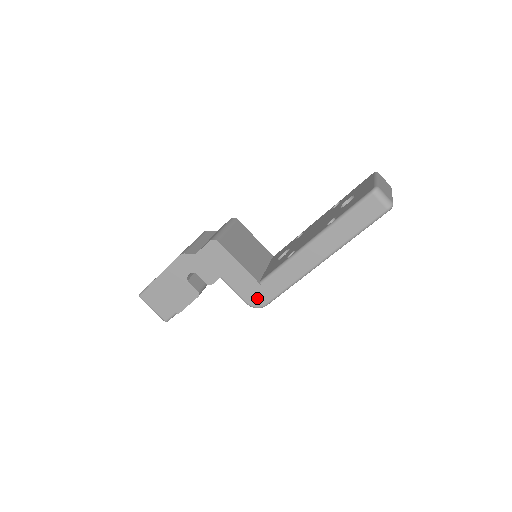
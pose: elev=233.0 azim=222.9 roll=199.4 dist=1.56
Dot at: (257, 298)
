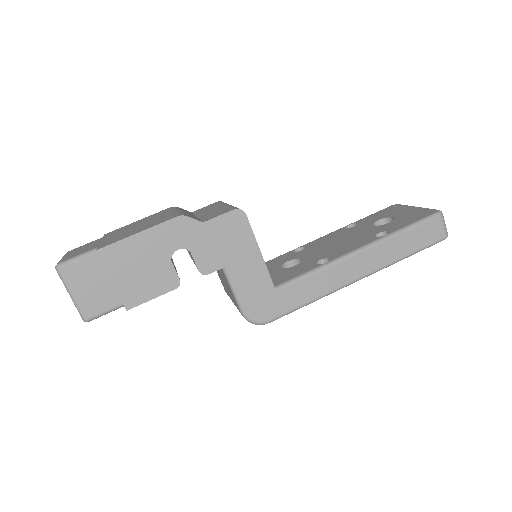
Dot at: (263, 309)
